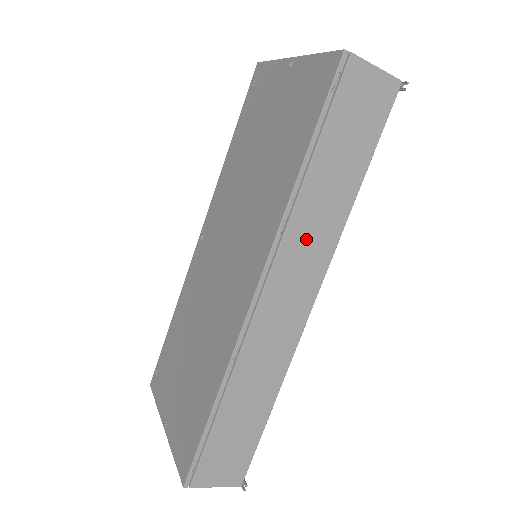
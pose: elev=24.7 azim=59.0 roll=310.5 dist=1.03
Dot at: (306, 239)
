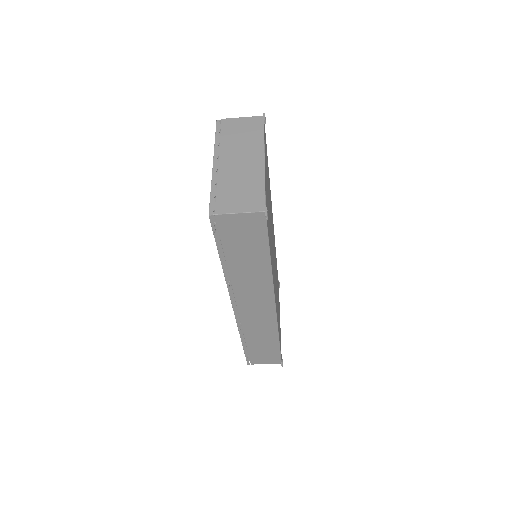
Dot at: (249, 287)
